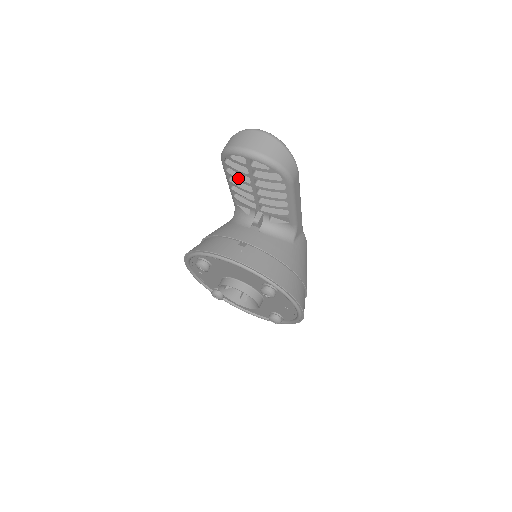
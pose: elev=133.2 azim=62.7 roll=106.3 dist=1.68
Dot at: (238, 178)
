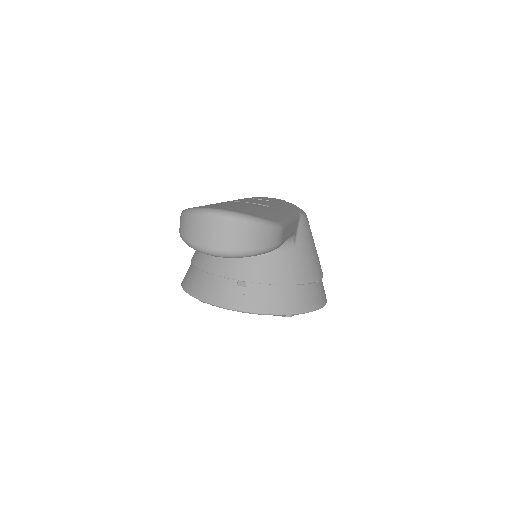
Dot at: occluded
